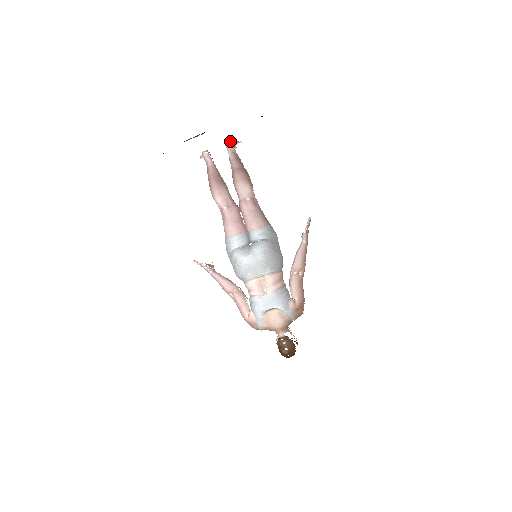
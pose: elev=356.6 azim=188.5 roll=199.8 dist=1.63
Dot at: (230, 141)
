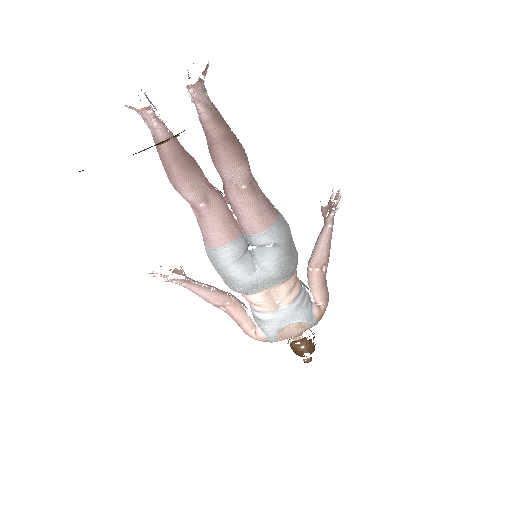
Dot at: (197, 82)
